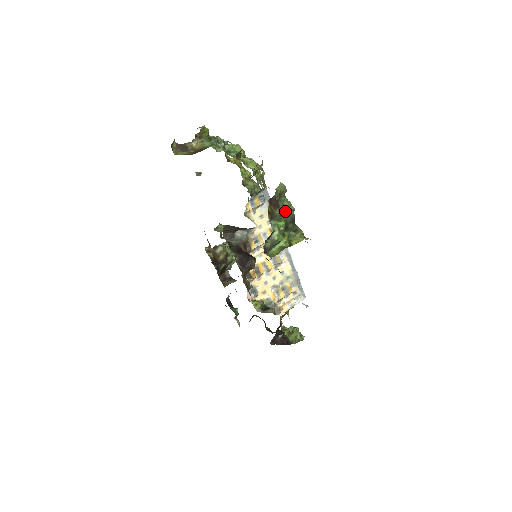
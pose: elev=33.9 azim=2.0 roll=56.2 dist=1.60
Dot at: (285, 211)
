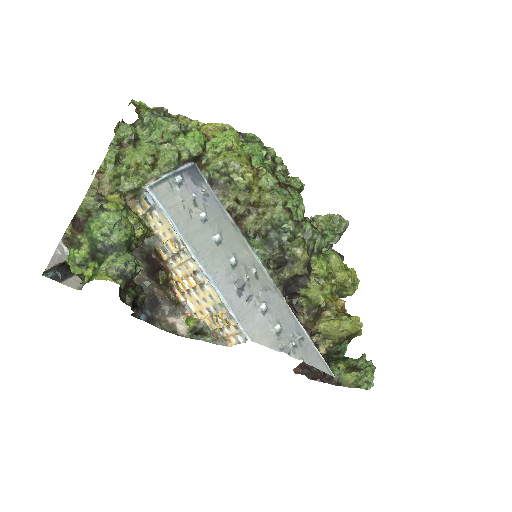
Dot at: (89, 236)
